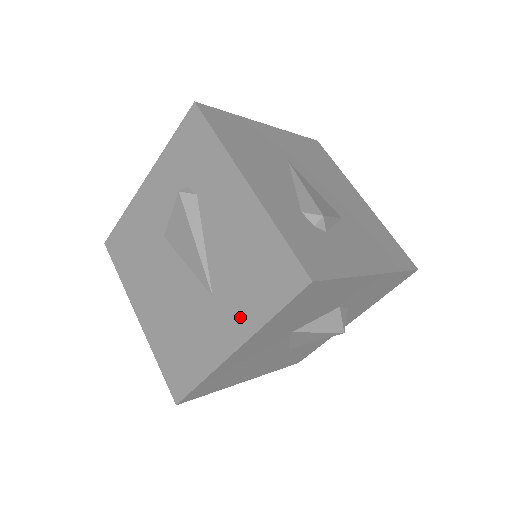
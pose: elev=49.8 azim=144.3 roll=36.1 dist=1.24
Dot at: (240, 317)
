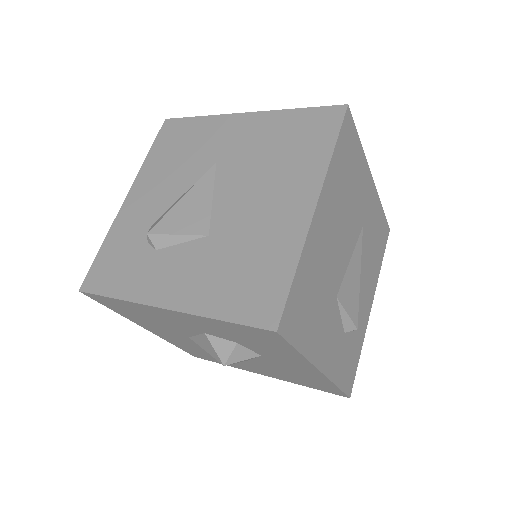
Dot at: occluded
